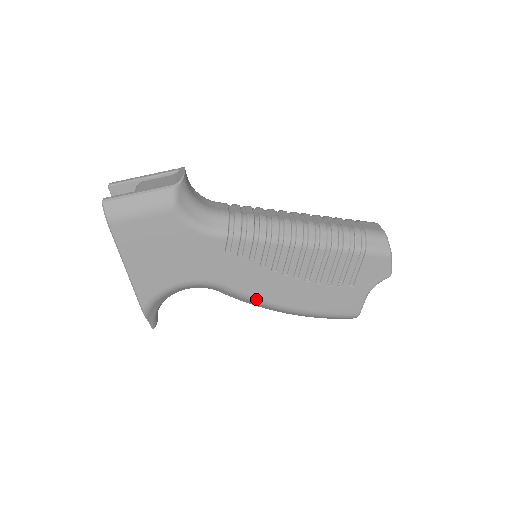
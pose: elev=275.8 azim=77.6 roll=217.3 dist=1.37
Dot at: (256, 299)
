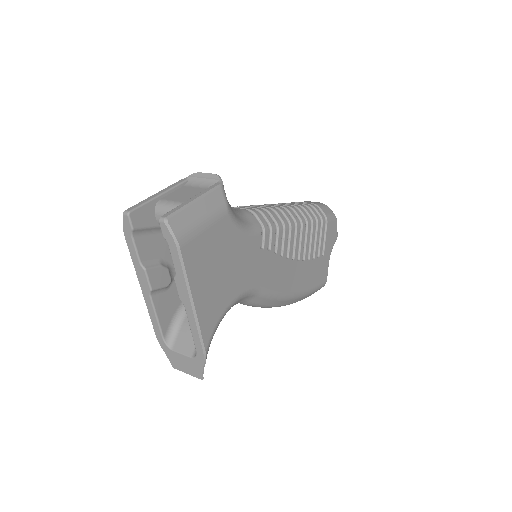
Dot at: (278, 294)
